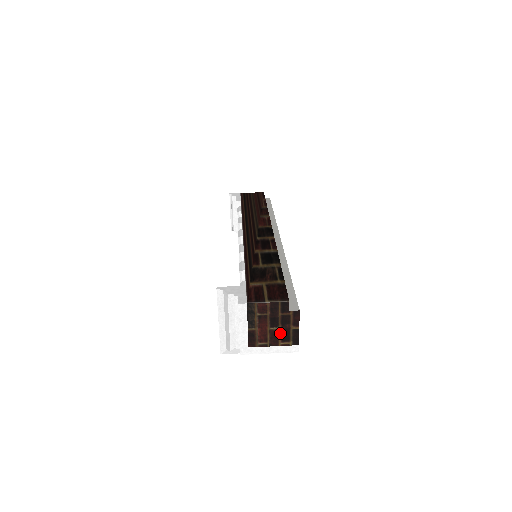
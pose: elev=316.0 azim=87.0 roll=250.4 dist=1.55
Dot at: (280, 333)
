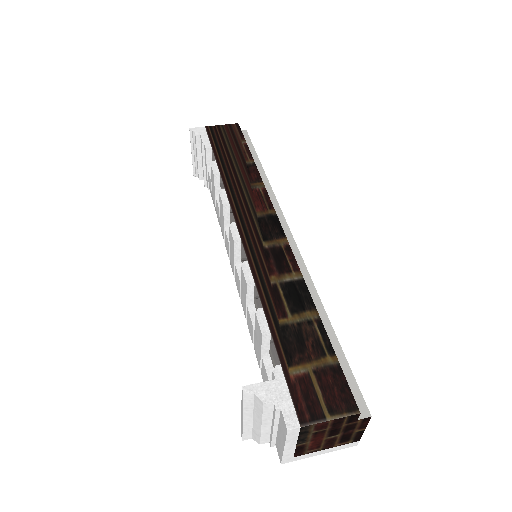
Dot at: (339, 438)
